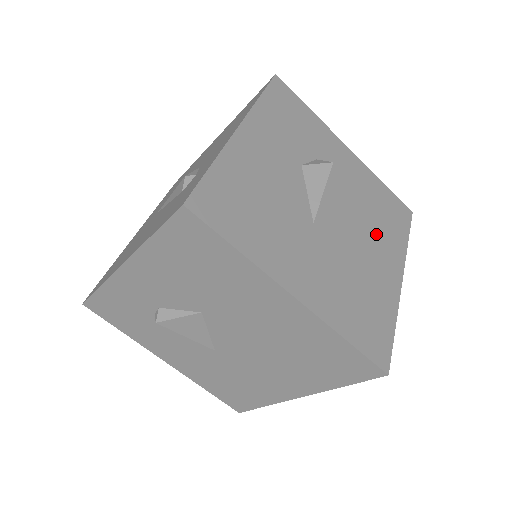
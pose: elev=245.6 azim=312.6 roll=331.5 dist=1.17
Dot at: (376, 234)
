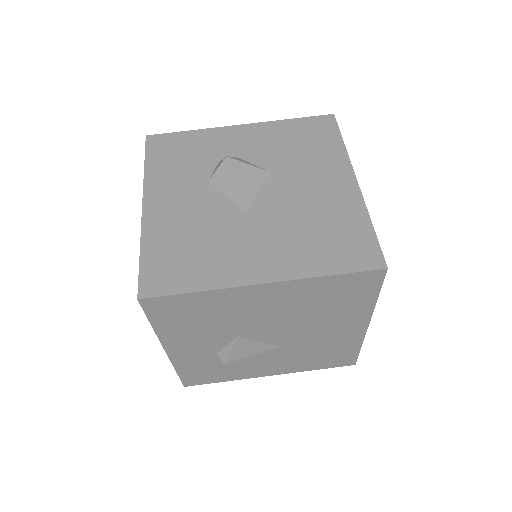
Dot at: (308, 167)
